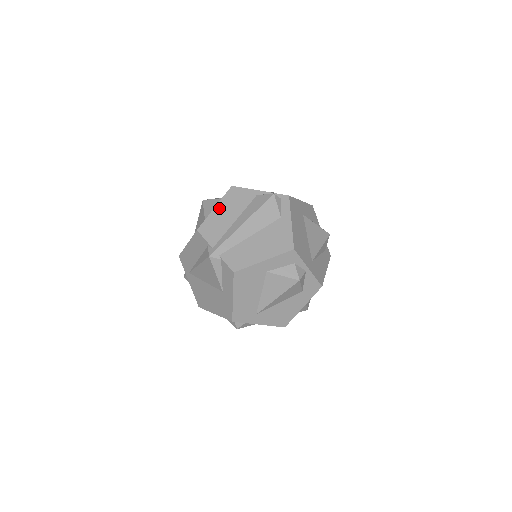
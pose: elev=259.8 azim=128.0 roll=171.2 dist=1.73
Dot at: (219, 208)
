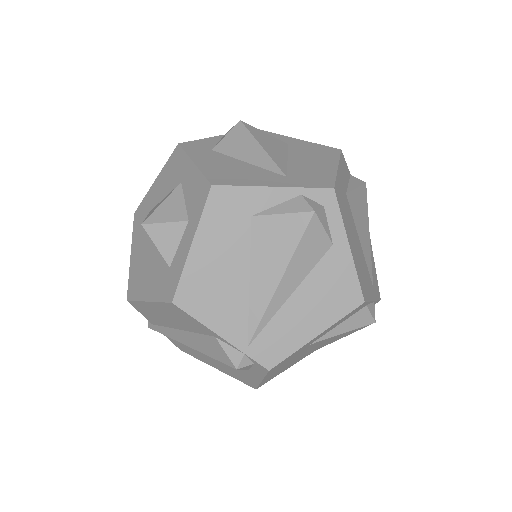
Dot at: (154, 307)
